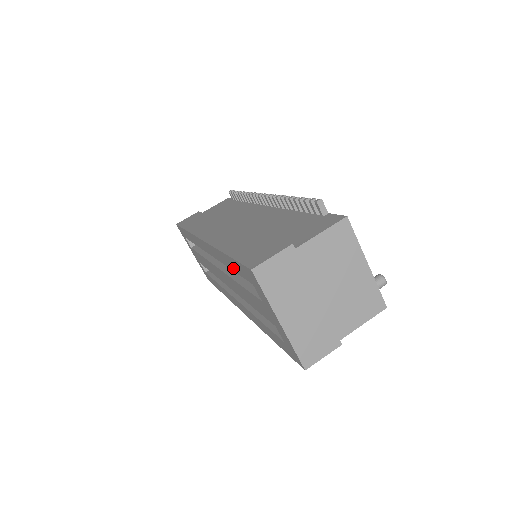
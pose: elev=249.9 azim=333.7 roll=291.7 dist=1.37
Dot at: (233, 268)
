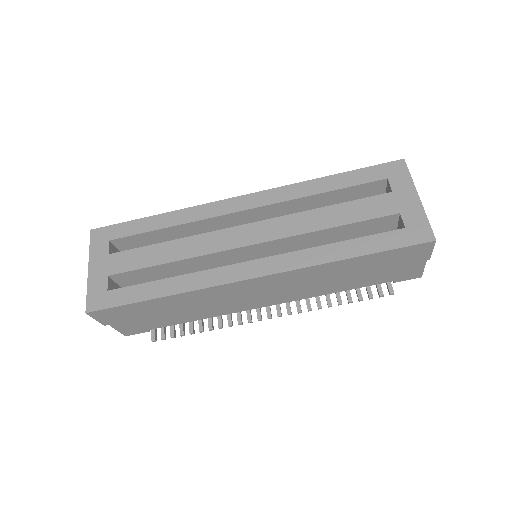
Dot at: (339, 185)
